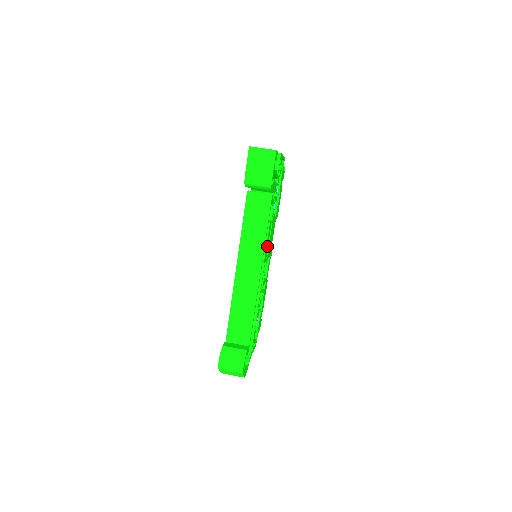
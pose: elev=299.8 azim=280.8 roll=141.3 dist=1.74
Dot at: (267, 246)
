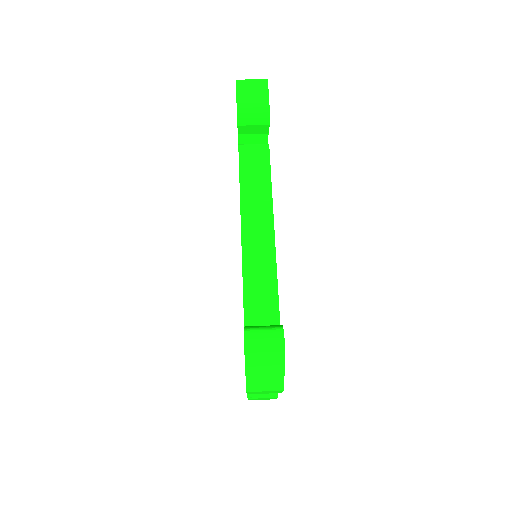
Dot at: occluded
